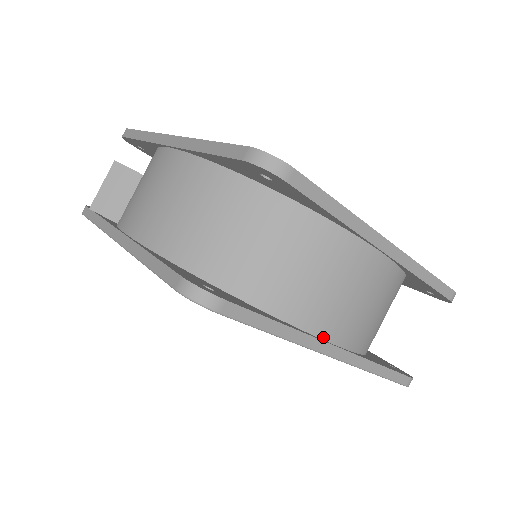
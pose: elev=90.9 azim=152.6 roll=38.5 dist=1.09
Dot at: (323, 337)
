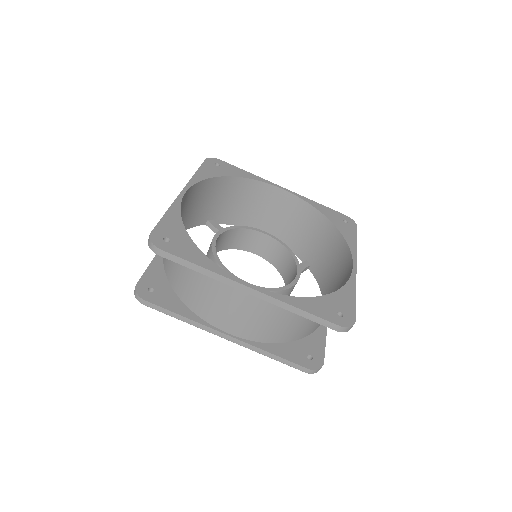
Dot at: (218, 327)
